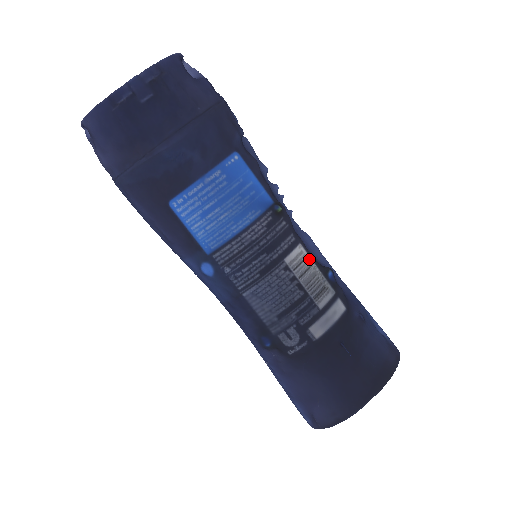
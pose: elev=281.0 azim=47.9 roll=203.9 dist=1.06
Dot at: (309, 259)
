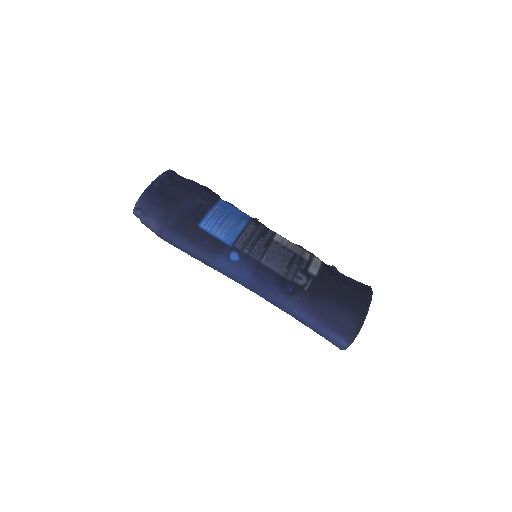
Dot at: (286, 240)
